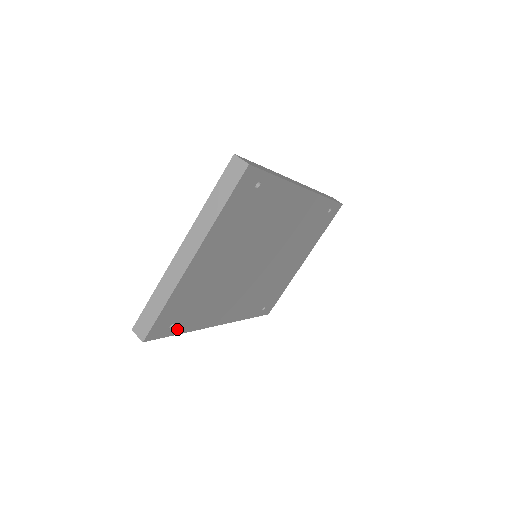
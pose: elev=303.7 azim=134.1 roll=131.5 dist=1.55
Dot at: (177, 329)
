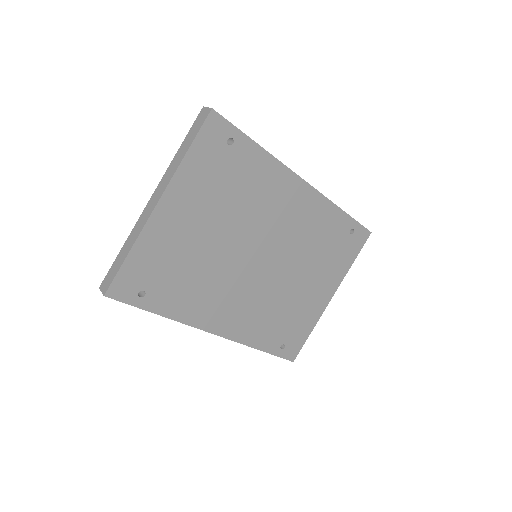
Dot at: (151, 304)
